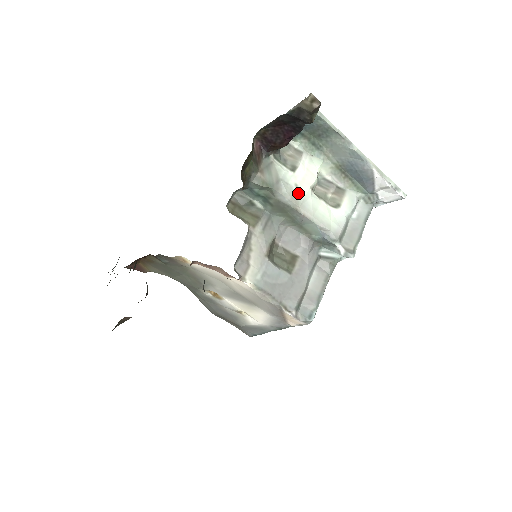
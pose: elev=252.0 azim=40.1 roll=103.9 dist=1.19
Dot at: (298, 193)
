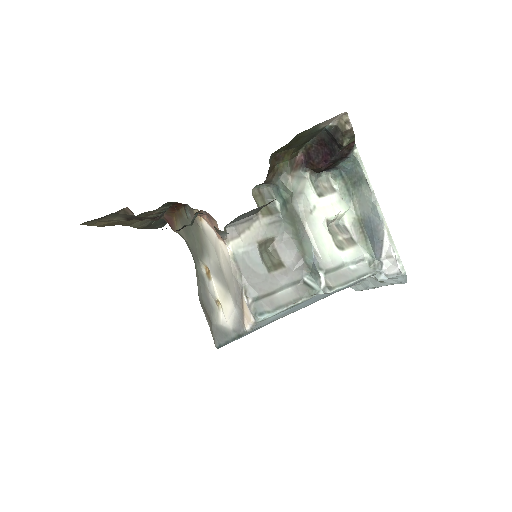
Dot at: (312, 212)
